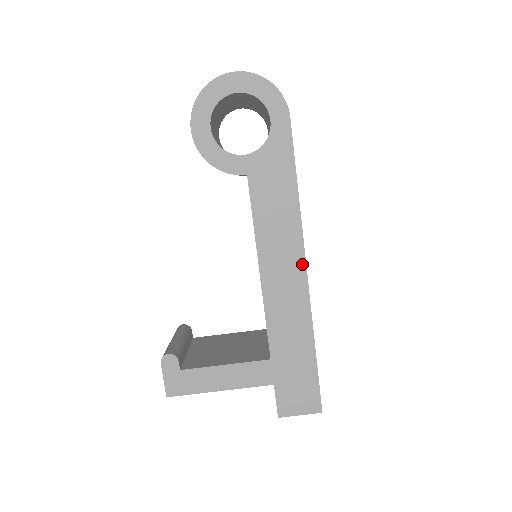
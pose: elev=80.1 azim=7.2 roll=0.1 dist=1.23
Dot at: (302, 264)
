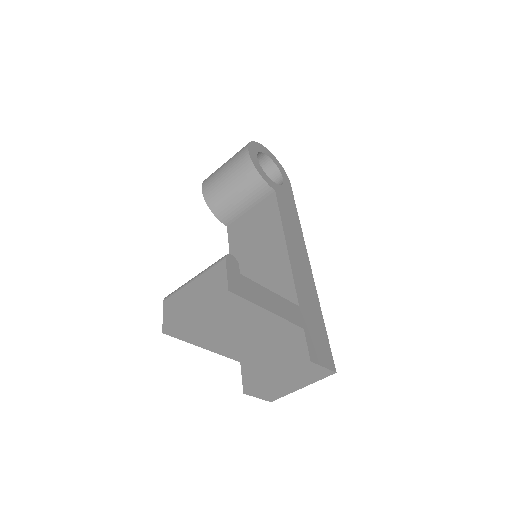
Dot at: (306, 256)
